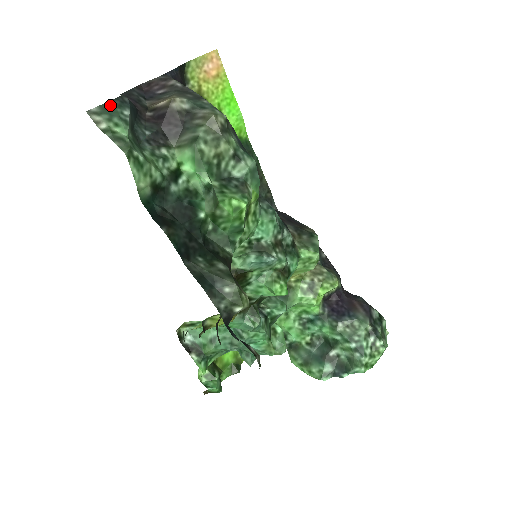
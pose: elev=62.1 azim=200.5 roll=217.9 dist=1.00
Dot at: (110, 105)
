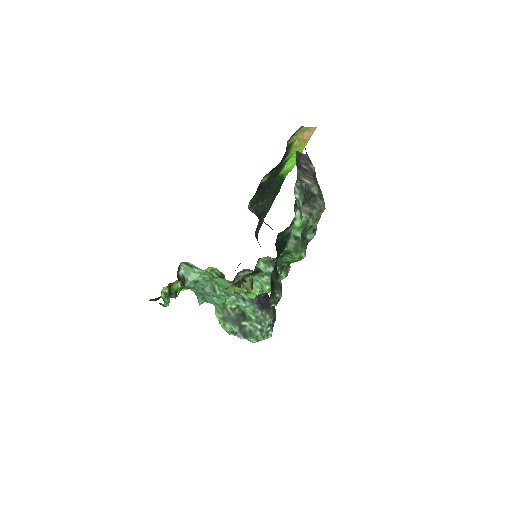
Dot at: (304, 186)
